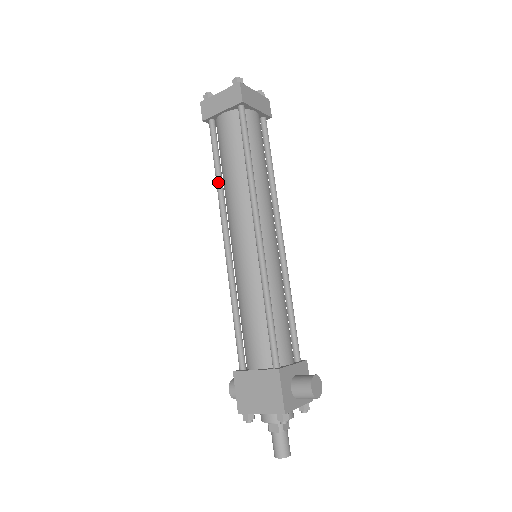
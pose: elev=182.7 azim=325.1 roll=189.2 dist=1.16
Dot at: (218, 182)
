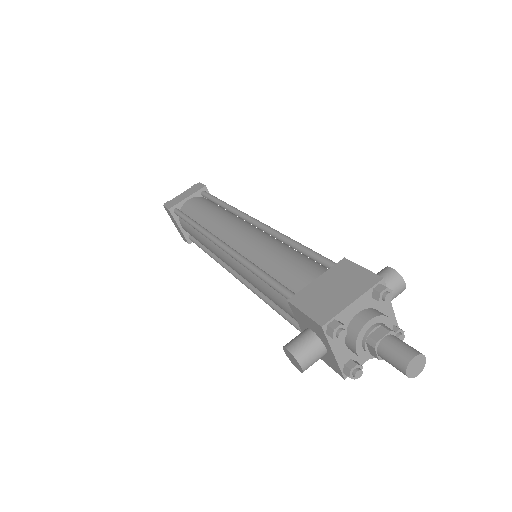
Dot at: (197, 224)
